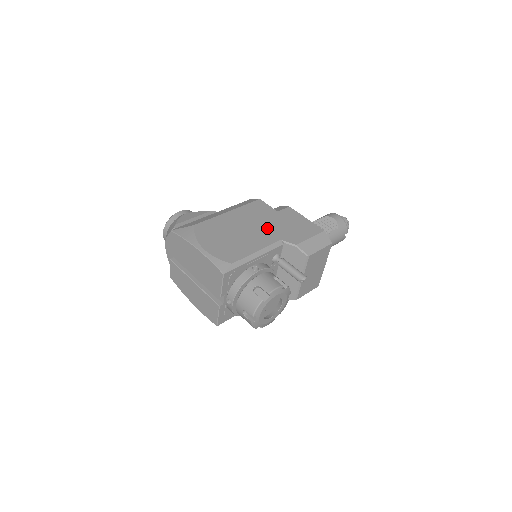
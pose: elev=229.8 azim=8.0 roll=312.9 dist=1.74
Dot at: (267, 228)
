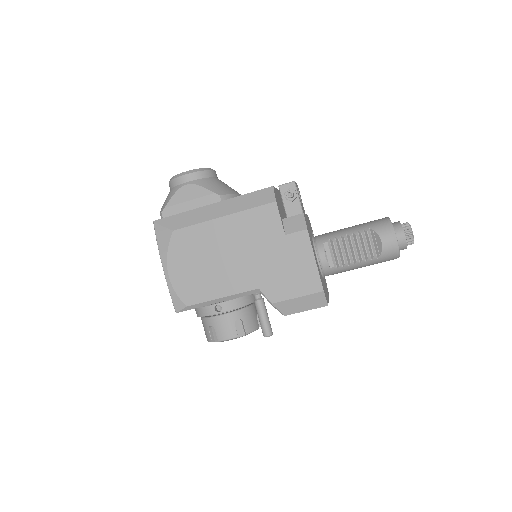
Dot at: (253, 263)
